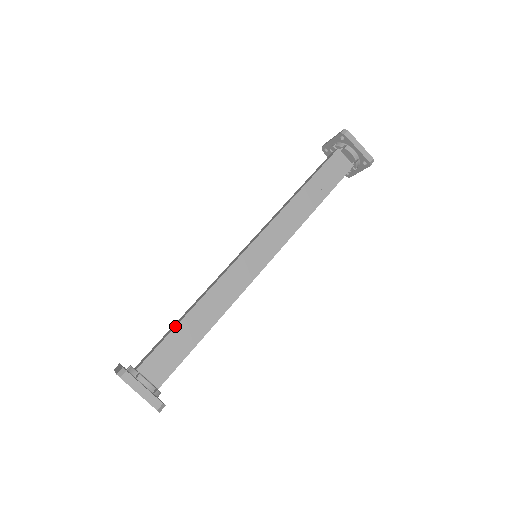
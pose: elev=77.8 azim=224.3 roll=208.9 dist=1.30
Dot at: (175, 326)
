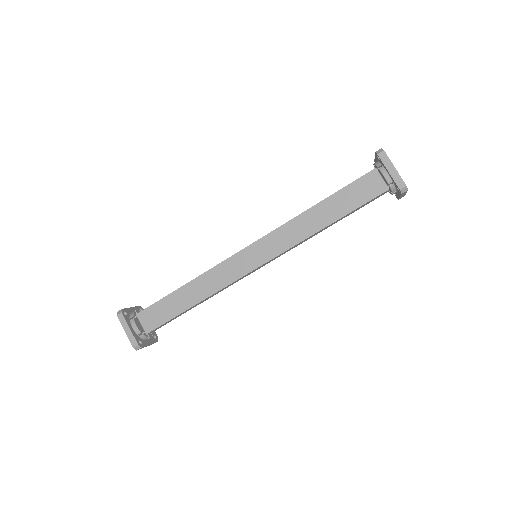
Dot at: (170, 293)
